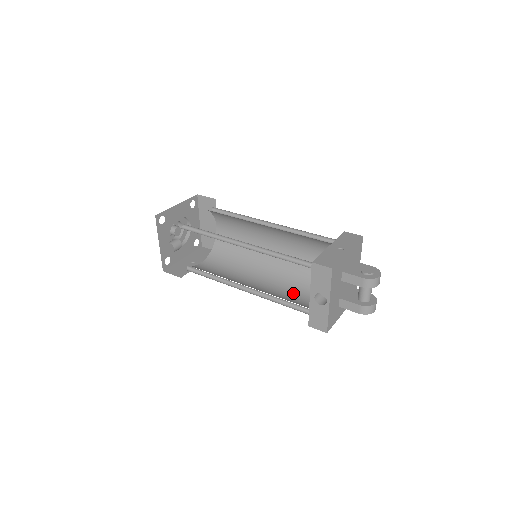
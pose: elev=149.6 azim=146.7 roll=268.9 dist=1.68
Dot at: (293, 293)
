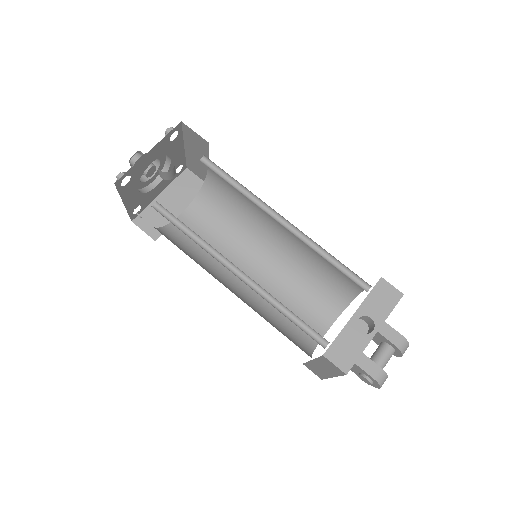
Dot at: occluded
